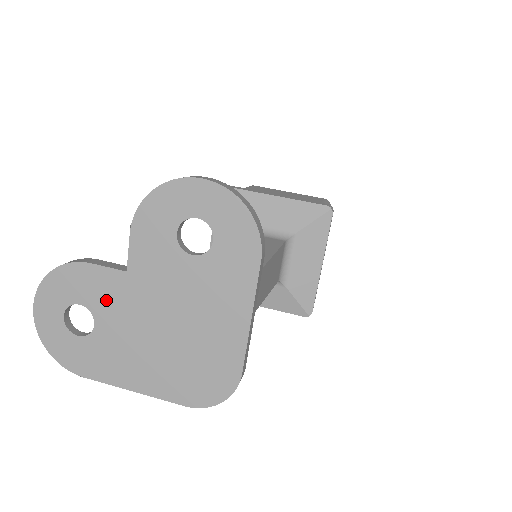
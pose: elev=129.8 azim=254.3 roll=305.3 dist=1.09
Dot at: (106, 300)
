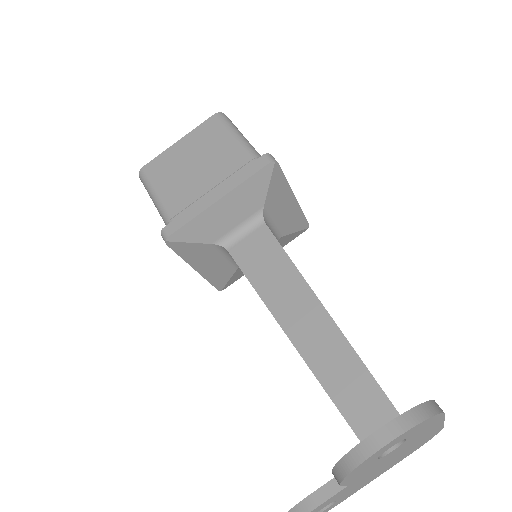
Dot at: (339, 496)
